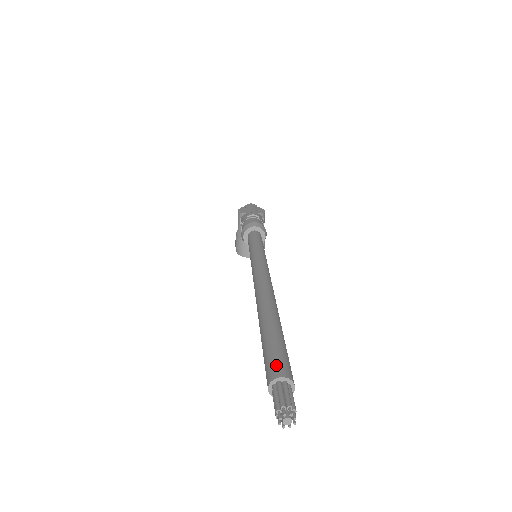
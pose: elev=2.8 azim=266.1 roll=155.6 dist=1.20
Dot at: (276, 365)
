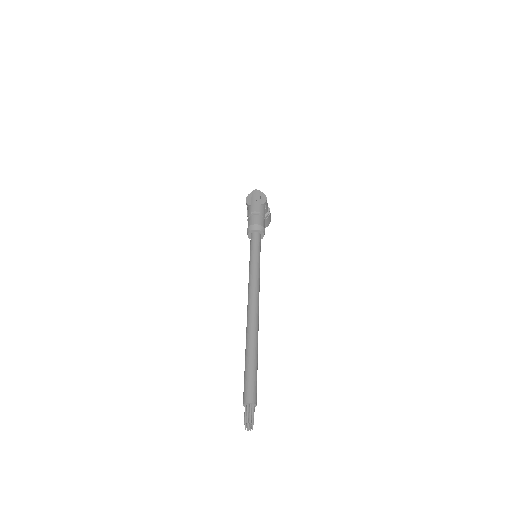
Dot at: (247, 393)
